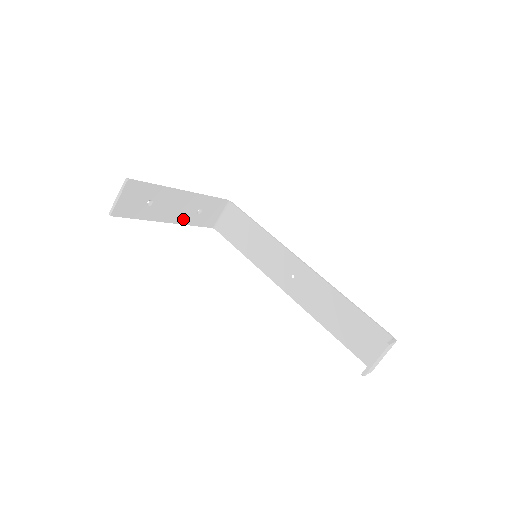
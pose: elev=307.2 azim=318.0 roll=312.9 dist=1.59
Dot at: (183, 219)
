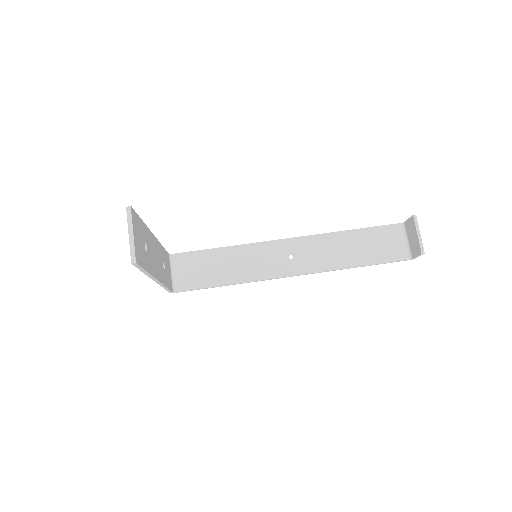
Dot at: (161, 277)
